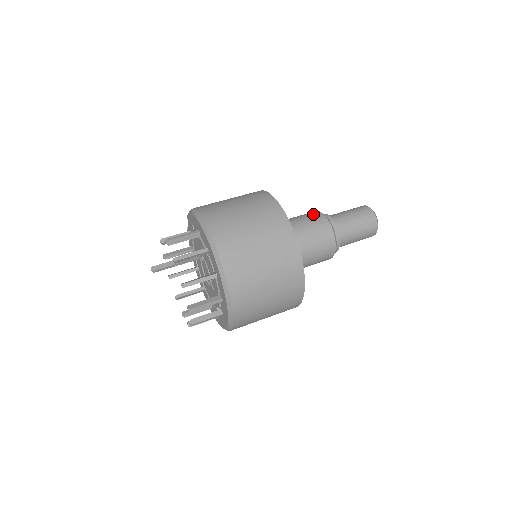
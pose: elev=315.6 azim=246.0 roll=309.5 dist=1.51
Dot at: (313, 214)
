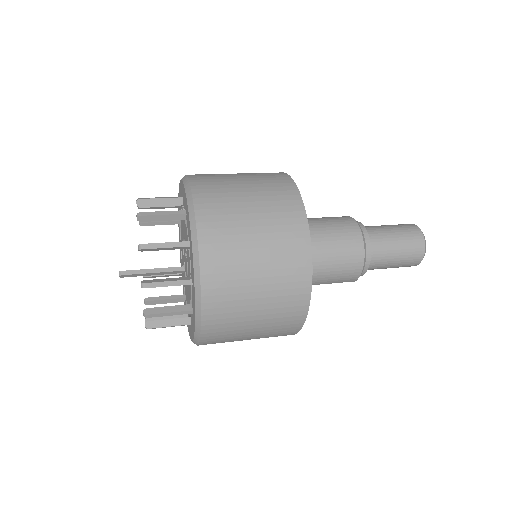
Dot at: occluded
